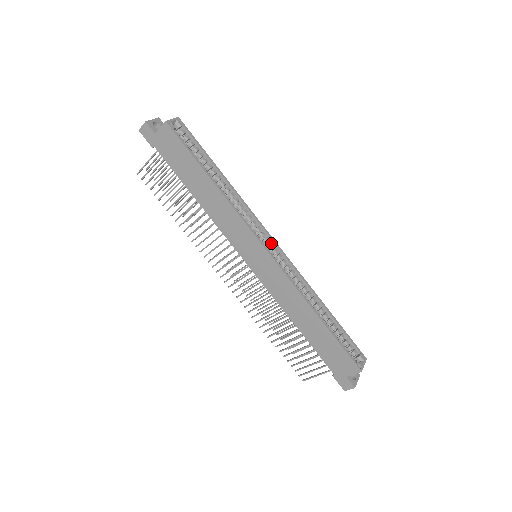
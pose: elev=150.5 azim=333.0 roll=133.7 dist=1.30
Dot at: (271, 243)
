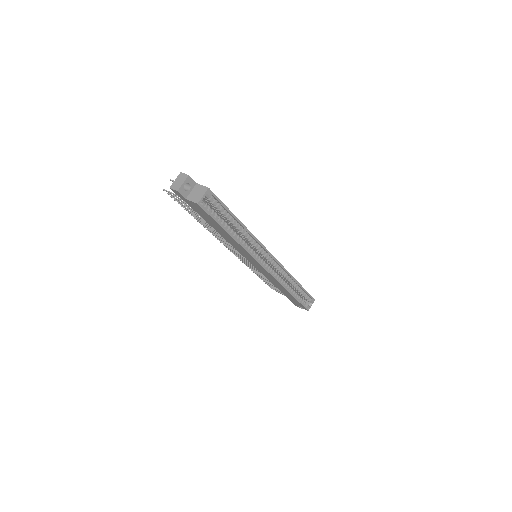
Dot at: (269, 257)
